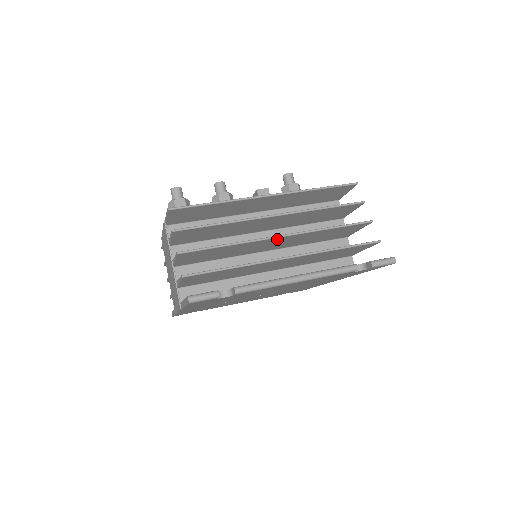
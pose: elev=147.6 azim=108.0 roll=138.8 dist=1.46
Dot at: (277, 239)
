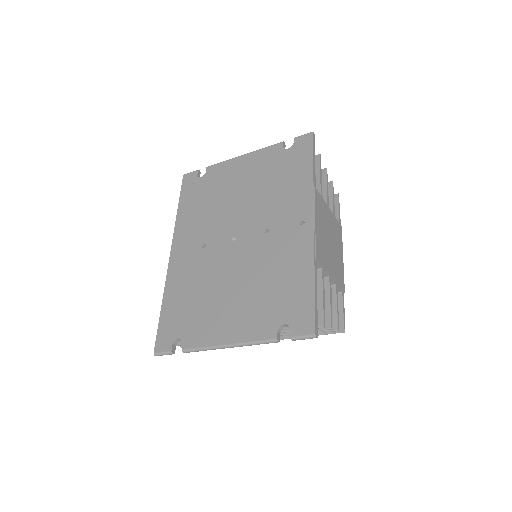
Dot at: occluded
